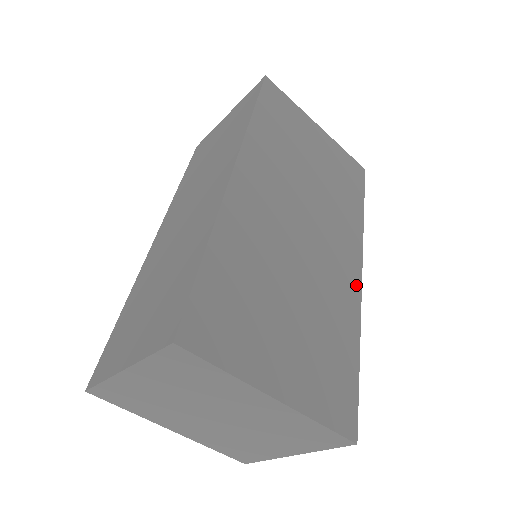
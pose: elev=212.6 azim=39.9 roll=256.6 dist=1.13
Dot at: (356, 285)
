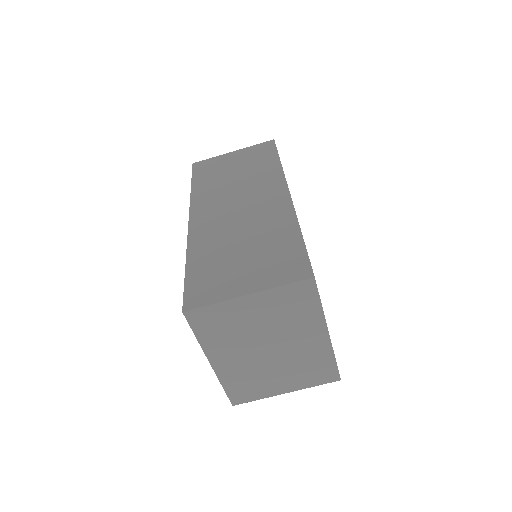
Dot at: occluded
